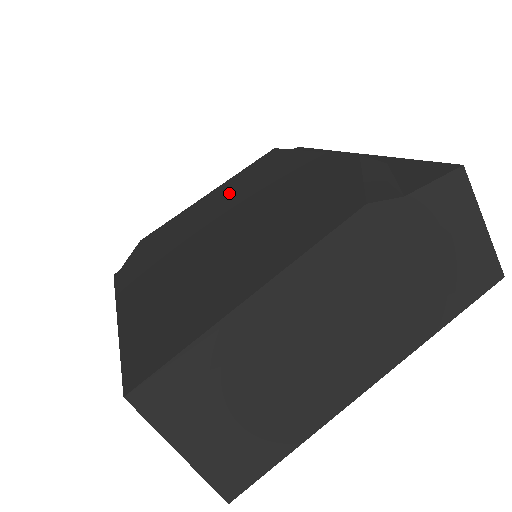
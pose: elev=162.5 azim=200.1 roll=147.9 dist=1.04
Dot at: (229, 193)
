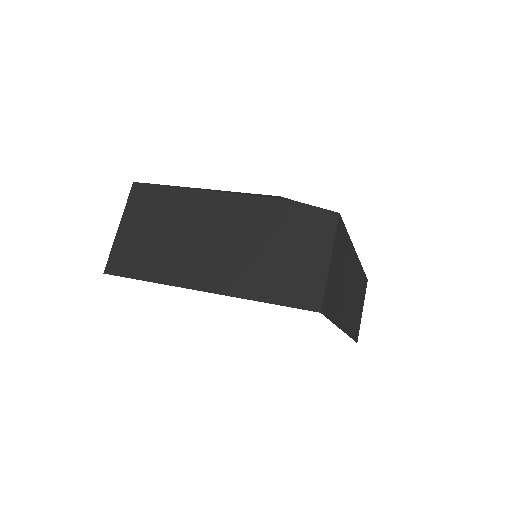
Dot at: occluded
